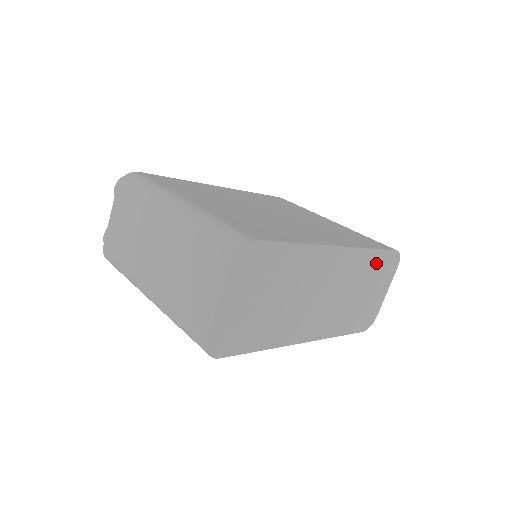
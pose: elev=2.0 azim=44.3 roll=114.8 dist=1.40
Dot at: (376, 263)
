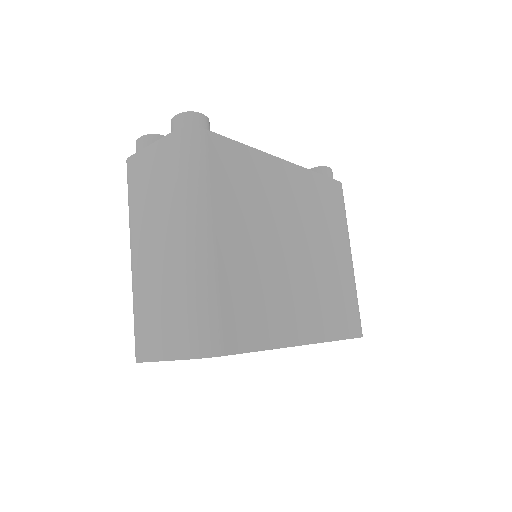
Dot at: occluded
